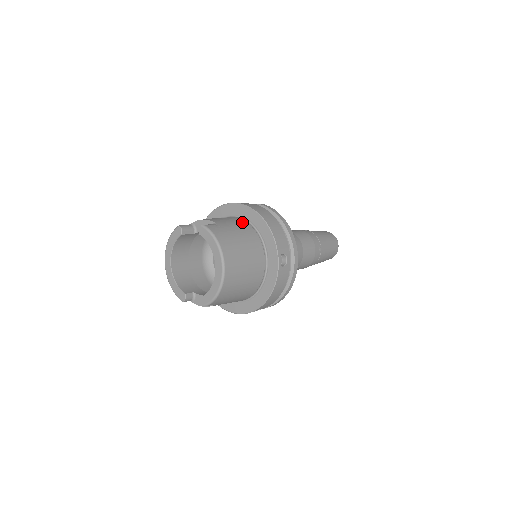
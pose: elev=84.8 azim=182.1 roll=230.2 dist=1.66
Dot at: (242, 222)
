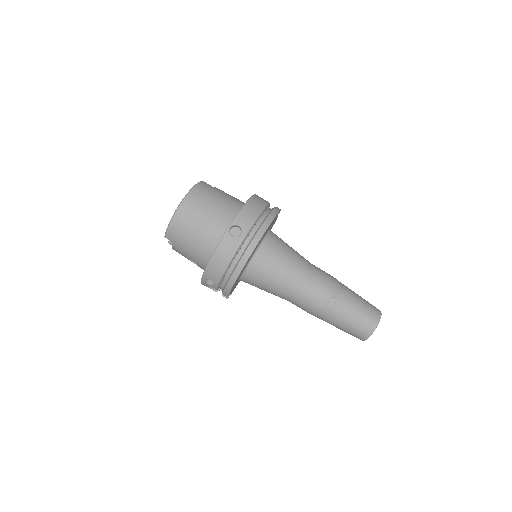
Dot at: (240, 201)
